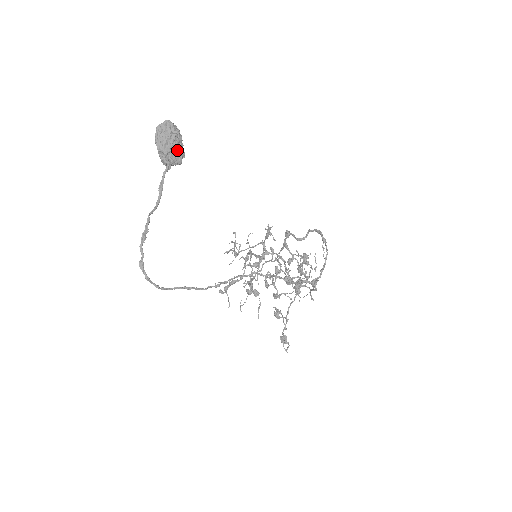
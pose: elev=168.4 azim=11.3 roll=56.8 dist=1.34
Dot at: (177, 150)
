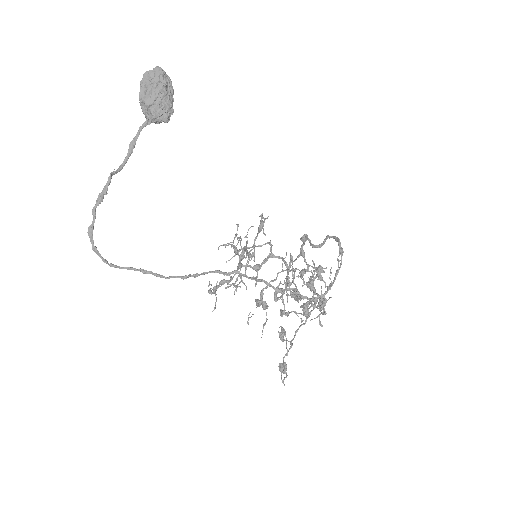
Dot at: (163, 104)
